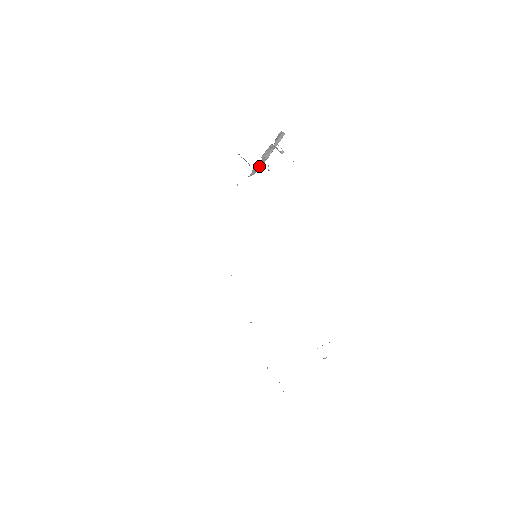
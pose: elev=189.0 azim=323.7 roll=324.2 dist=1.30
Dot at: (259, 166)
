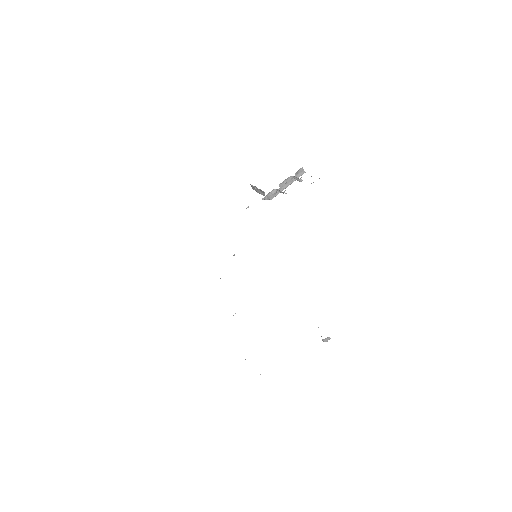
Dot at: (274, 194)
